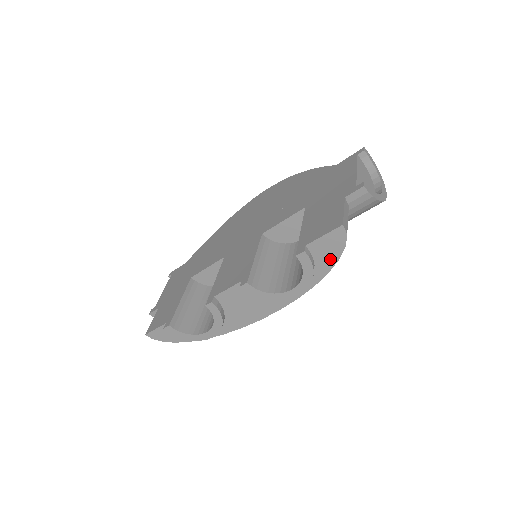
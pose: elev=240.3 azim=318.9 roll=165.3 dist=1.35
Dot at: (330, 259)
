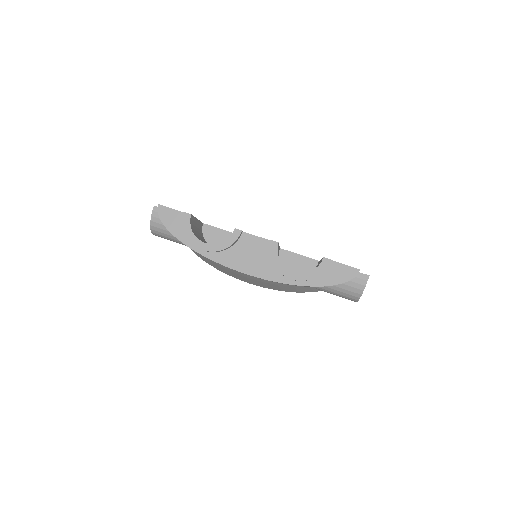
Dot at: (331, 280)
